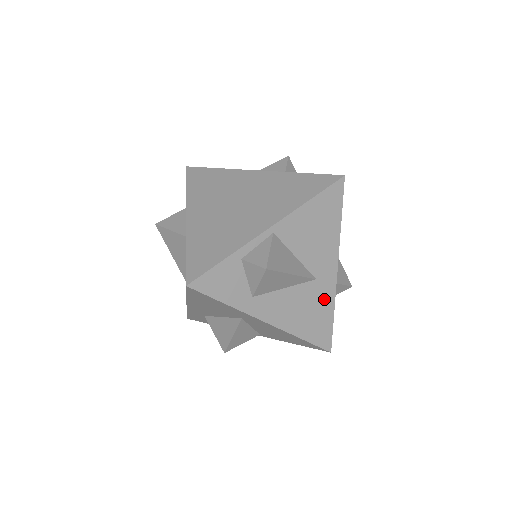
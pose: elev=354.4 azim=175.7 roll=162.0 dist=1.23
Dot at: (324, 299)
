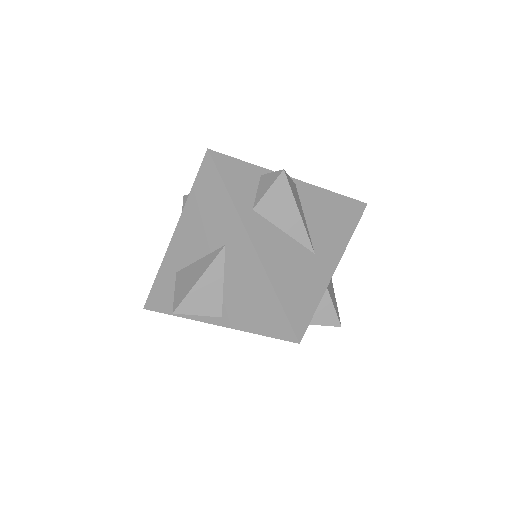
Dot at: (315, 279)
